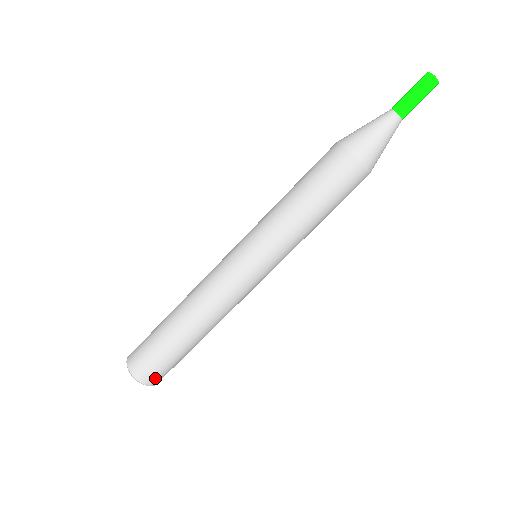
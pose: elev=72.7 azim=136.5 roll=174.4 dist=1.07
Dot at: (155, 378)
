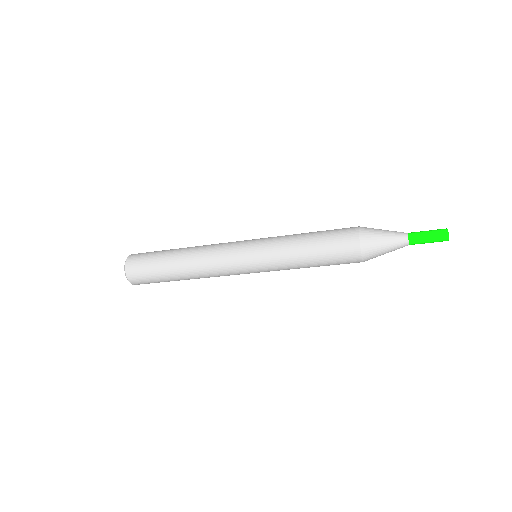
Dot at: occluded
